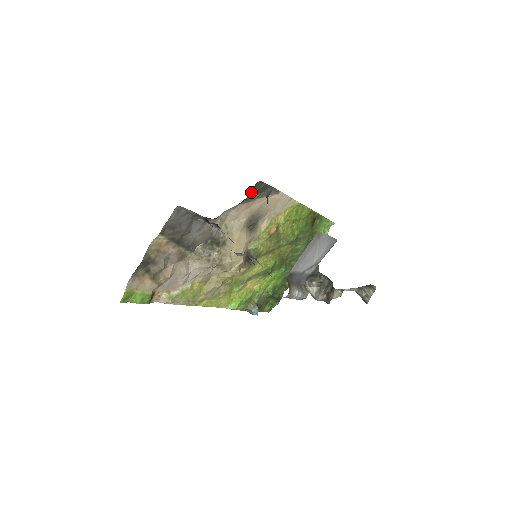
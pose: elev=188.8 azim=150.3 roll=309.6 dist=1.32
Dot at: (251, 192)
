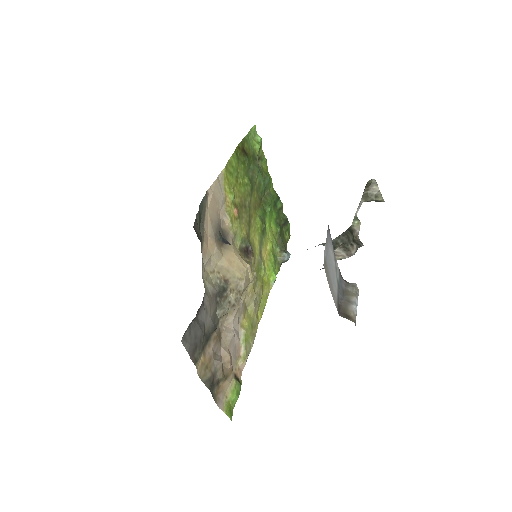
Dot at: (198, 237)
